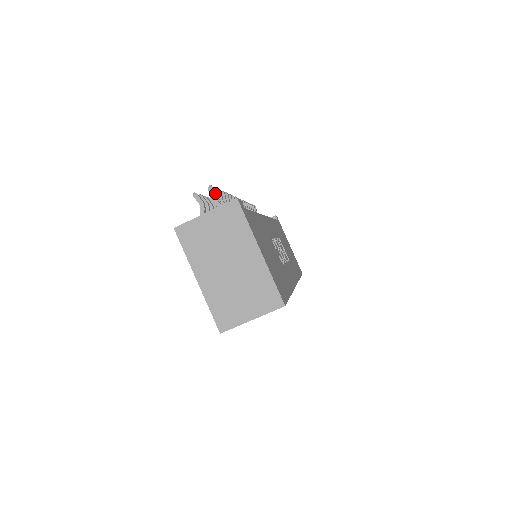
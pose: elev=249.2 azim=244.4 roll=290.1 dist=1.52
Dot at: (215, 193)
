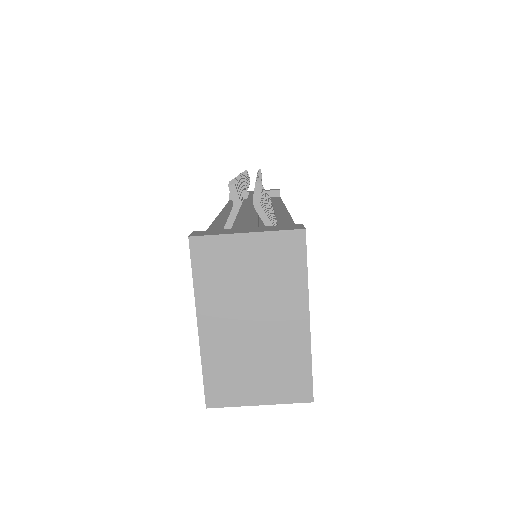
Dot at: occluded
